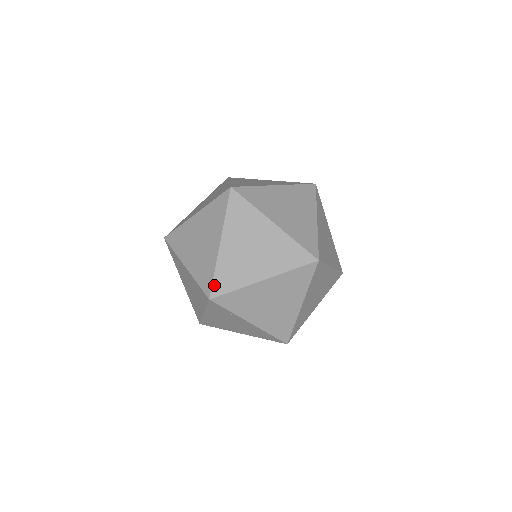
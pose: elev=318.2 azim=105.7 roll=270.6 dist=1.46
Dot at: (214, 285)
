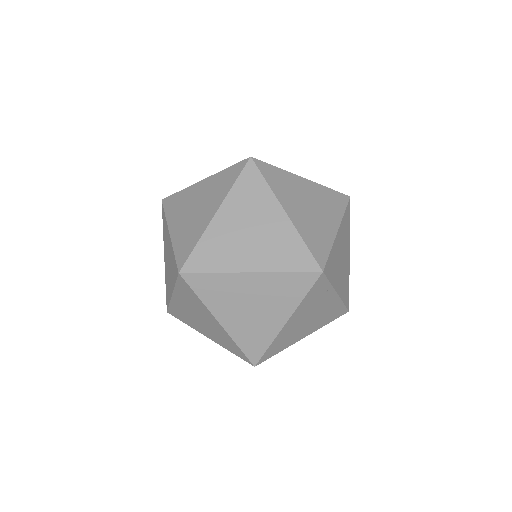
Dot at: (315, 255)
